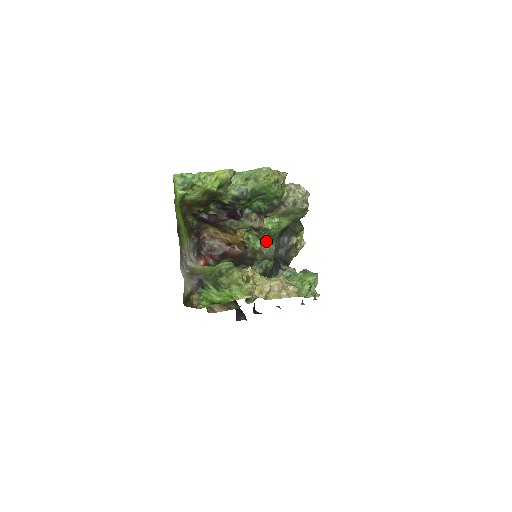
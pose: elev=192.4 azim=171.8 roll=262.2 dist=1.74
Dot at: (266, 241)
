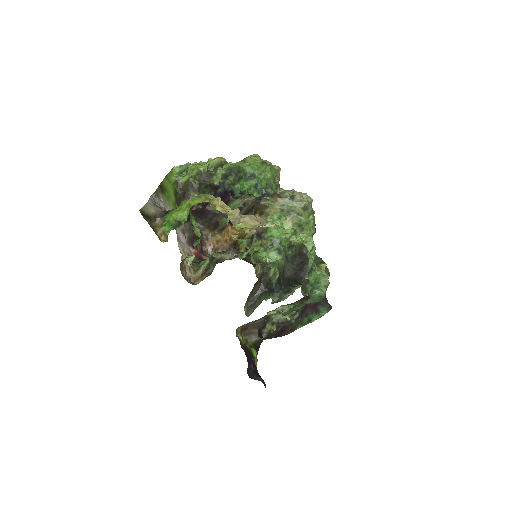
Dot at: (273, 253)
